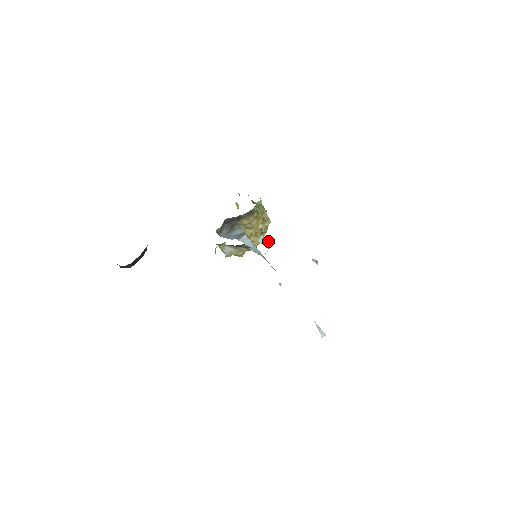
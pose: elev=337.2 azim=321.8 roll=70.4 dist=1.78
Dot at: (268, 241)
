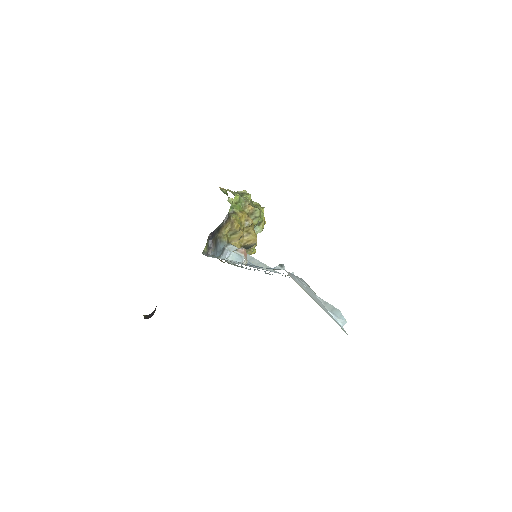
Dot at: (239, 254)
